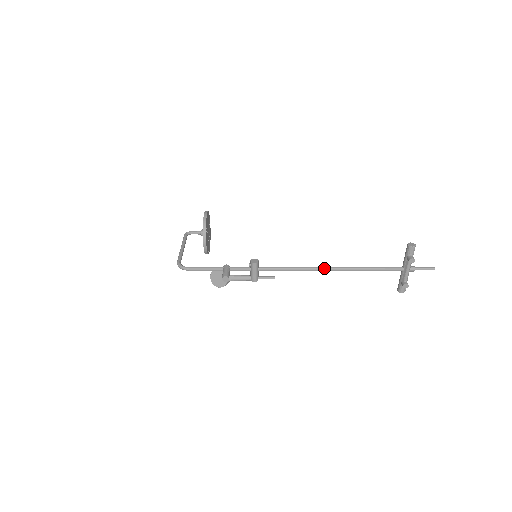
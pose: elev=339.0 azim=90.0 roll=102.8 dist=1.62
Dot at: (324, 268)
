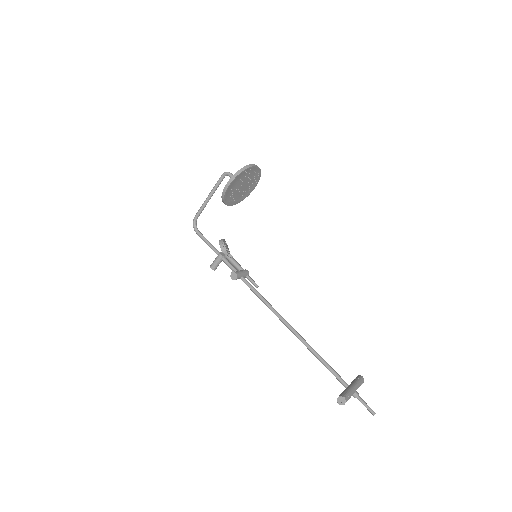
Dot at: (285, 325)
